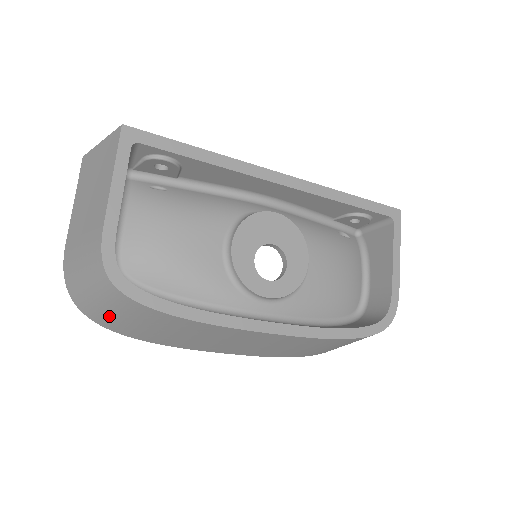
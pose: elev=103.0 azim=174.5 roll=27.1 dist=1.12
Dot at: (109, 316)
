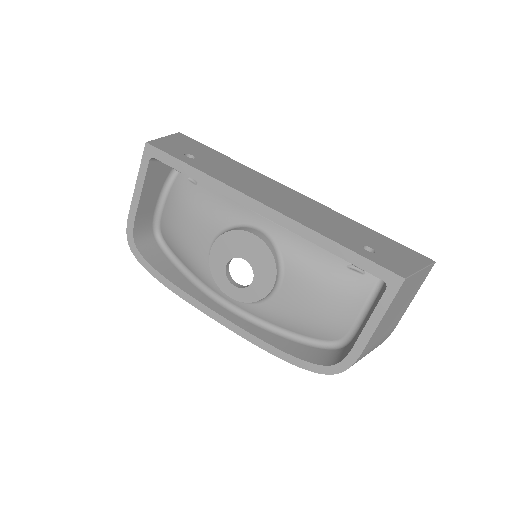
Dot at: occluded
